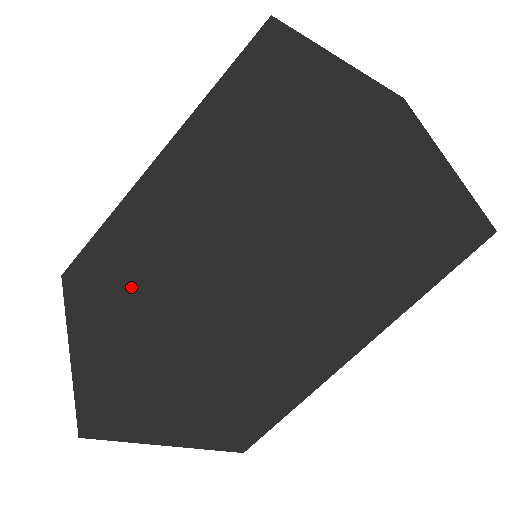
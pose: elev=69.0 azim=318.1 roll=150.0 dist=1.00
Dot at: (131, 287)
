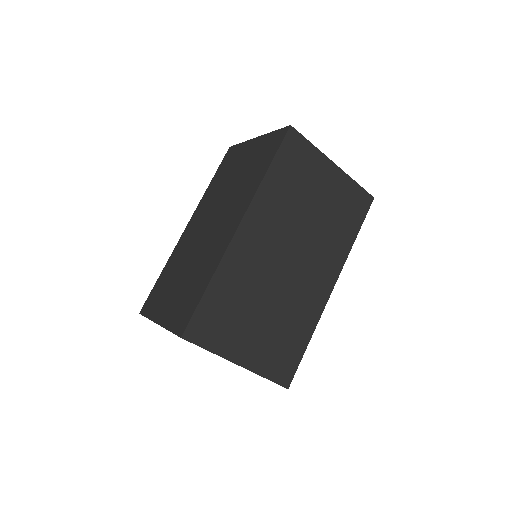
Dot at: (191, 269)
